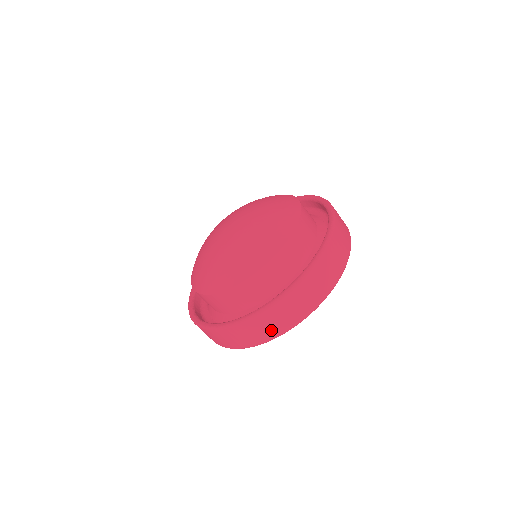
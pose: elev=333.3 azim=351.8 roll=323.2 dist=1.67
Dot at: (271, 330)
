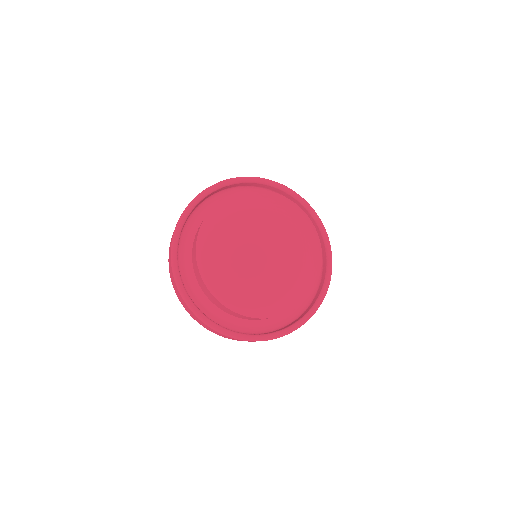
Dot at: occluded
